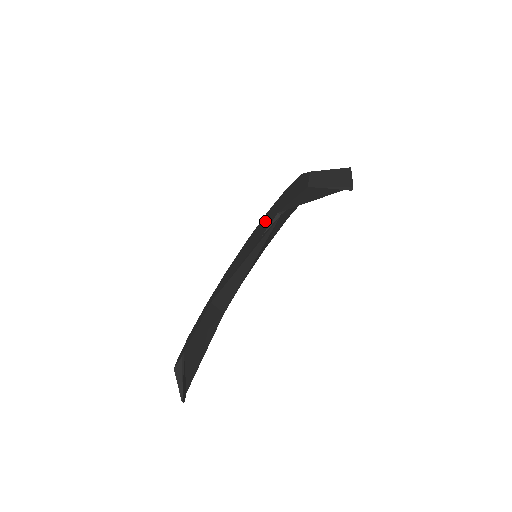
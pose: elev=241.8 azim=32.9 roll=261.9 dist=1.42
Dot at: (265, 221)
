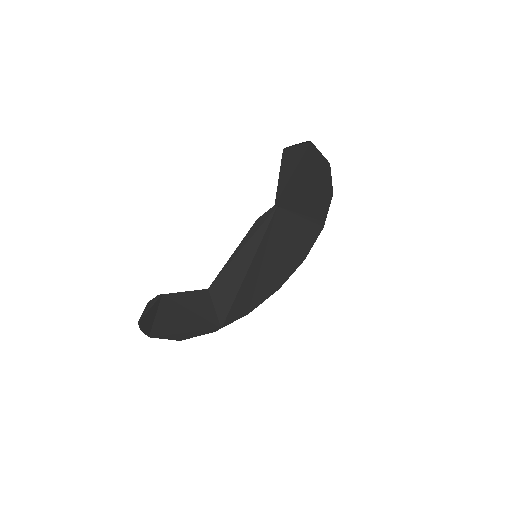
Dot at: occluded
